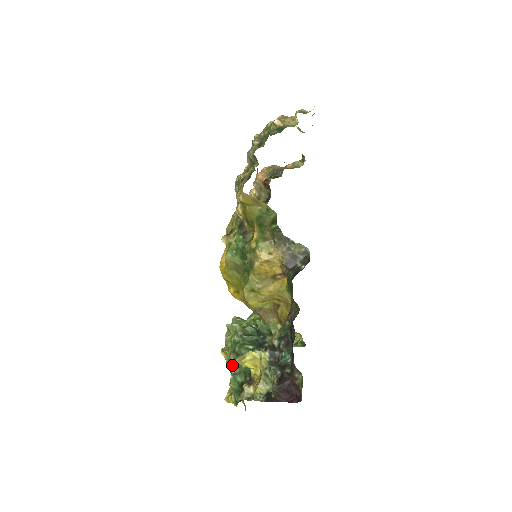
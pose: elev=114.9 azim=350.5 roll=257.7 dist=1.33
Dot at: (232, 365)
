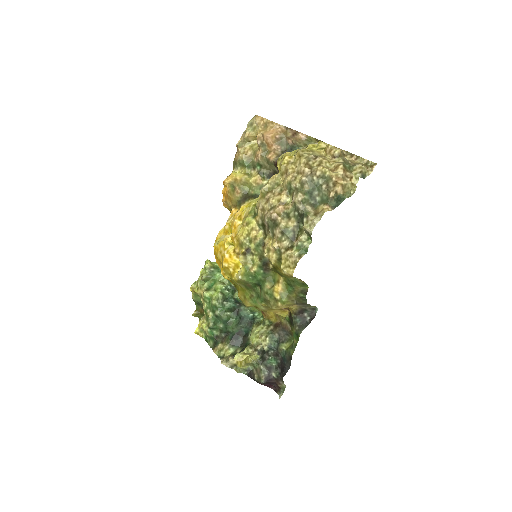
Dot at: (211, 323)
